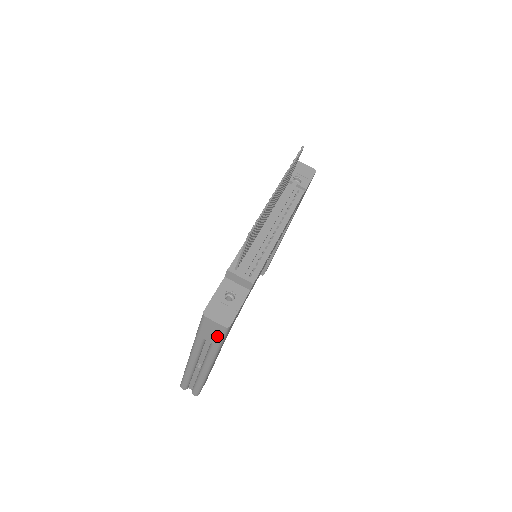
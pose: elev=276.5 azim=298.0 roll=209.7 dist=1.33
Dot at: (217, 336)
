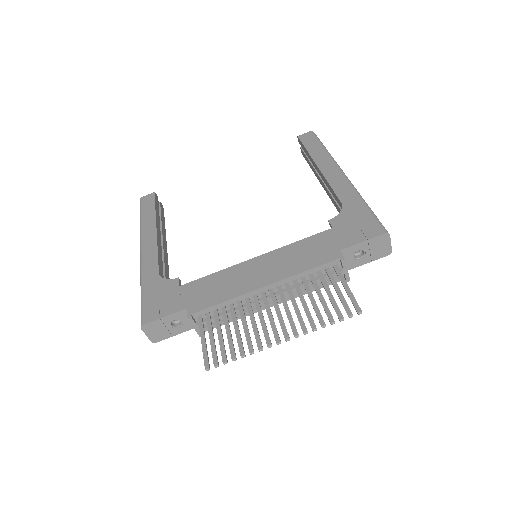
Dot at: occluded
